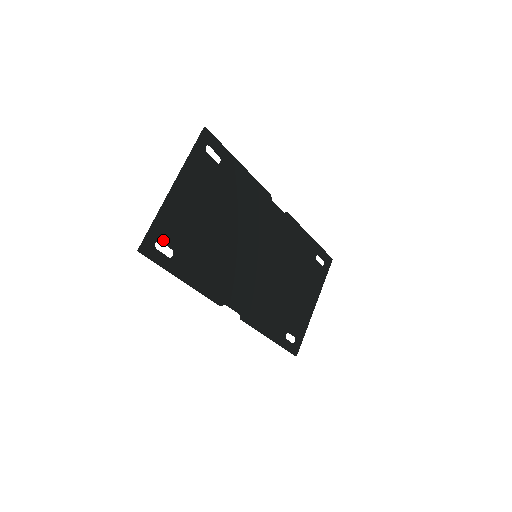
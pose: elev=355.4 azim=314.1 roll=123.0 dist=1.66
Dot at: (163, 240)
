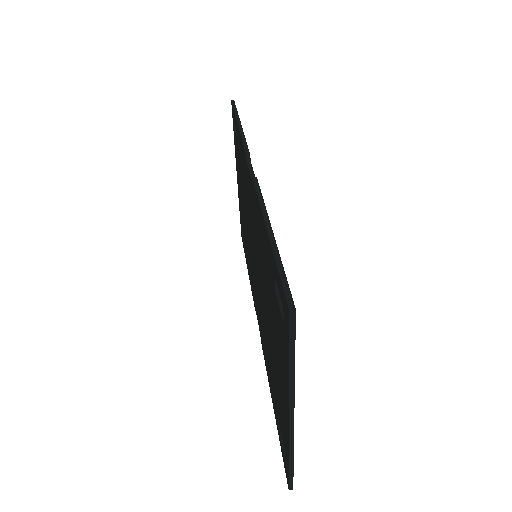
Dot at: occluded
